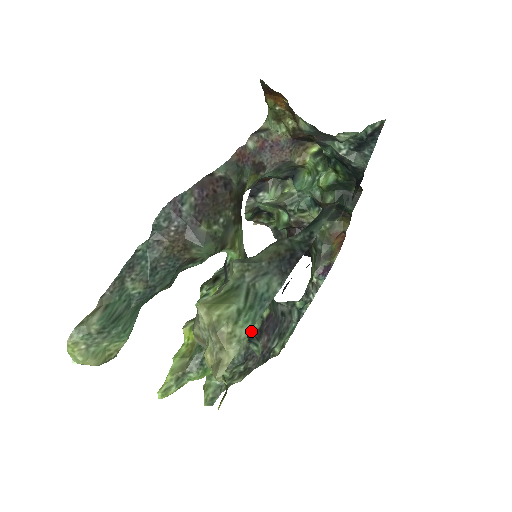
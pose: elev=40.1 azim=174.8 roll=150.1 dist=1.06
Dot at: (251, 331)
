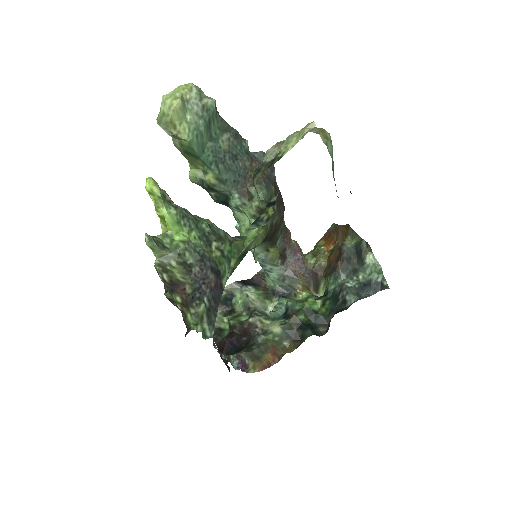
Dot at: (217, 263)
